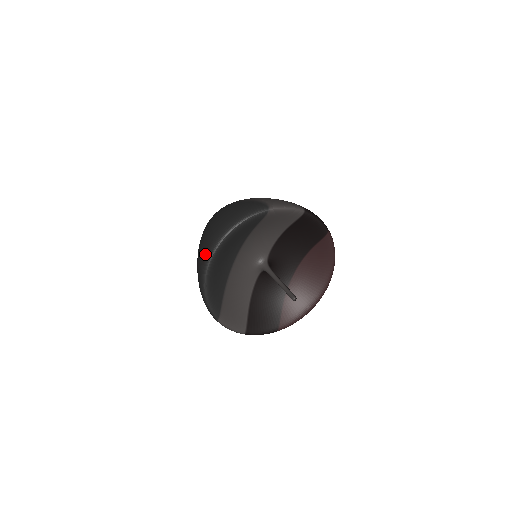
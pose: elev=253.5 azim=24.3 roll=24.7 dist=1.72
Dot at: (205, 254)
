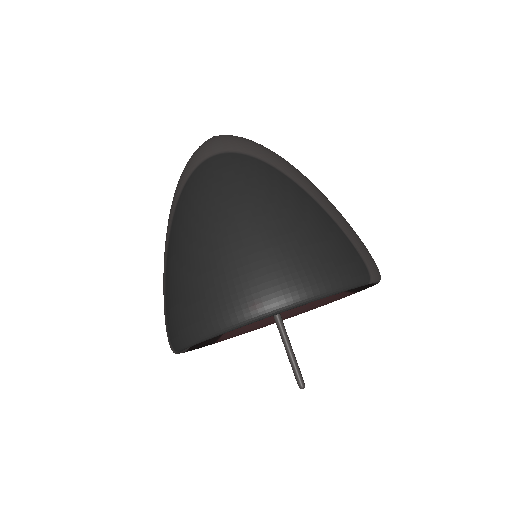
Dot at: (253, 302)
